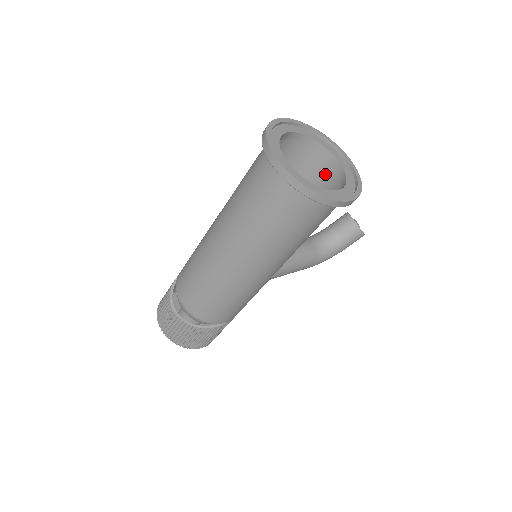
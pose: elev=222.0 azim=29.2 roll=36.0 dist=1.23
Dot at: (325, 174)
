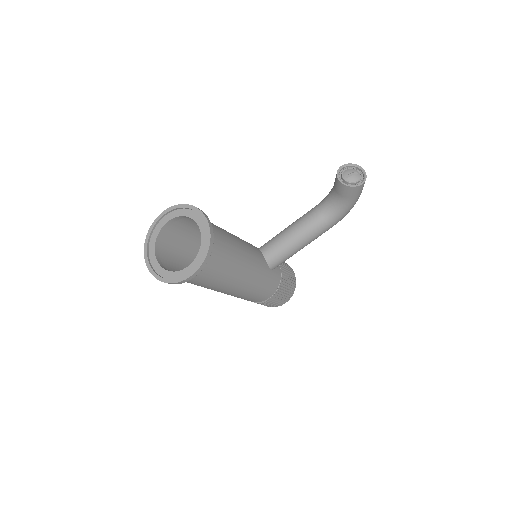
Dot at: occluded
